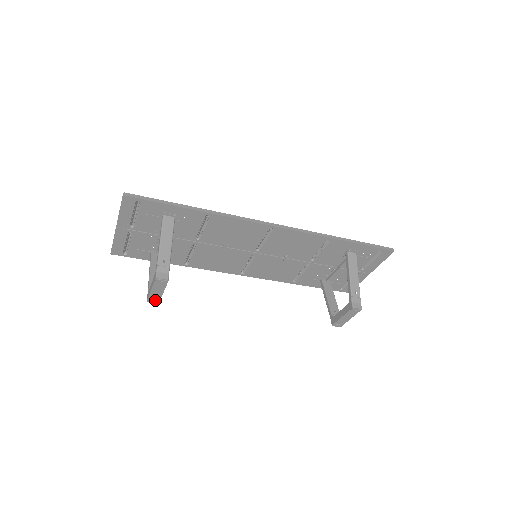
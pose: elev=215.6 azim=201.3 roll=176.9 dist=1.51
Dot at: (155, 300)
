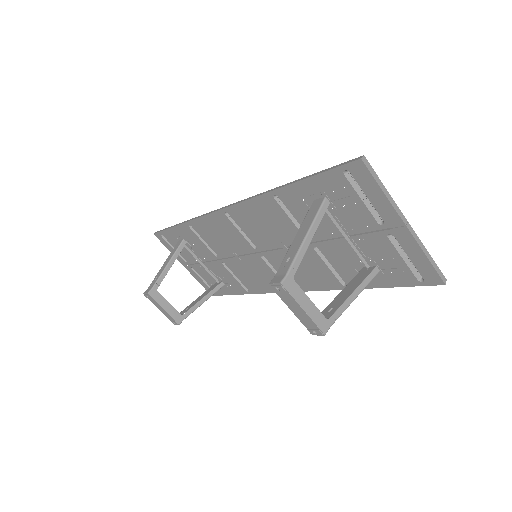
Dot at: (174, 321)
